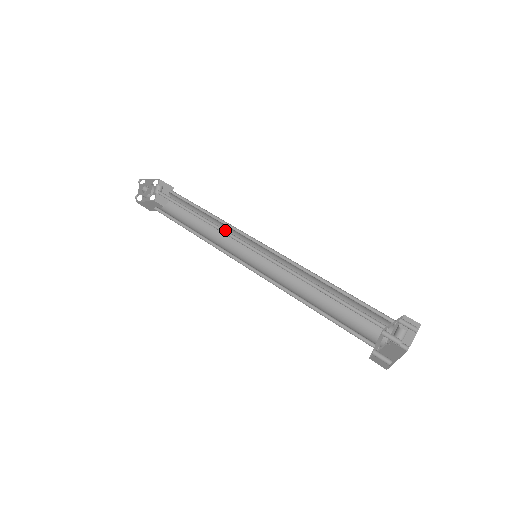
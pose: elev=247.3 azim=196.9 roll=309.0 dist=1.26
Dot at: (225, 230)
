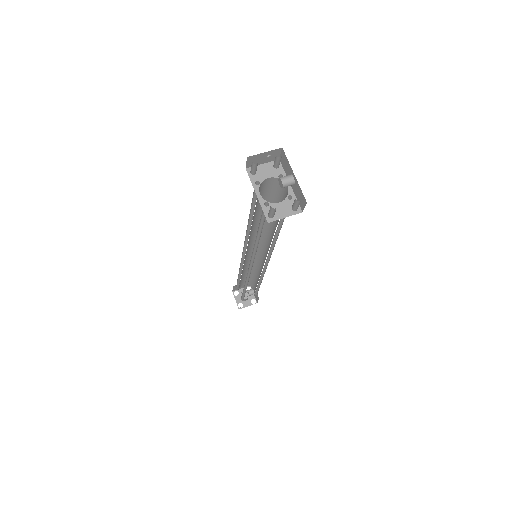
Dot at: (259, 259)
